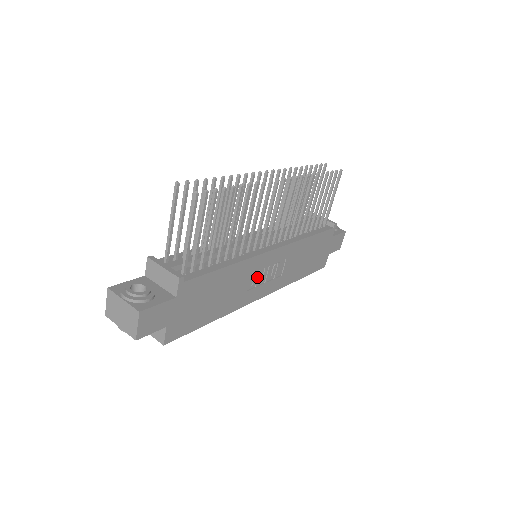
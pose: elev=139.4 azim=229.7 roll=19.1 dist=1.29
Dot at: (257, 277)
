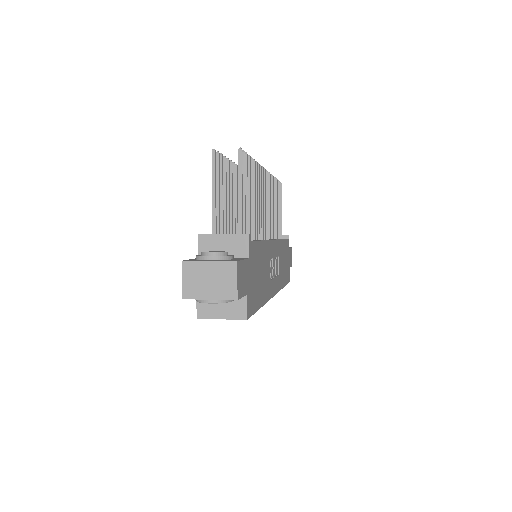
Dot at: (271, 268)
